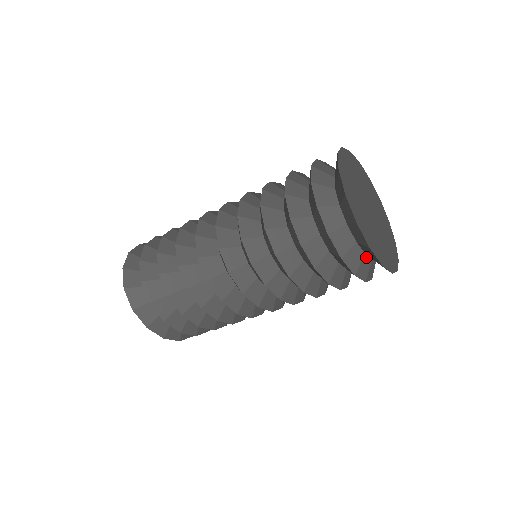
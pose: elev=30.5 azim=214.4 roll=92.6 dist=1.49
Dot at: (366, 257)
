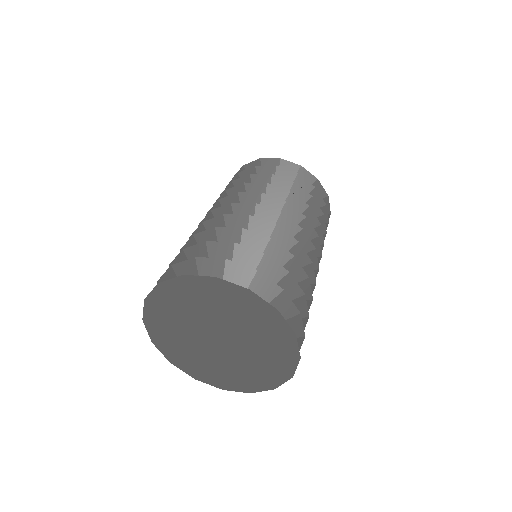
Dot at: occluded
